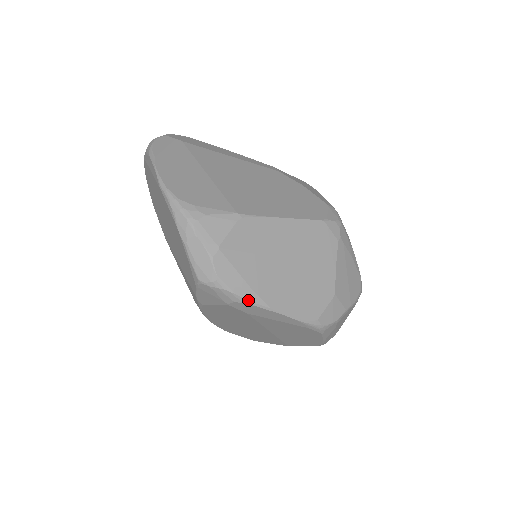
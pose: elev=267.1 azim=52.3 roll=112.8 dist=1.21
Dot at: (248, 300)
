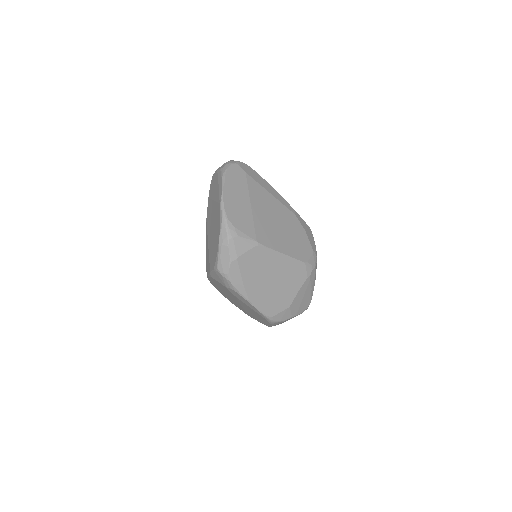
Dot at: (239, 292)
